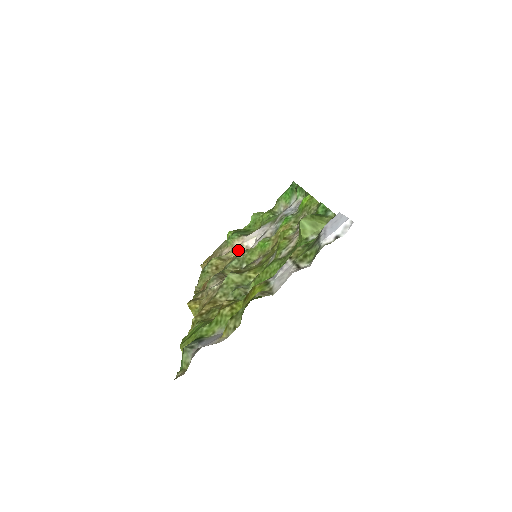
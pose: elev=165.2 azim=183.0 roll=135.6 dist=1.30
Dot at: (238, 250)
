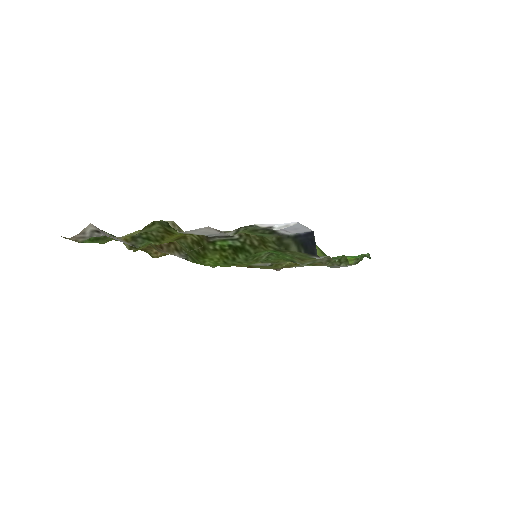
Dot at: occluded
